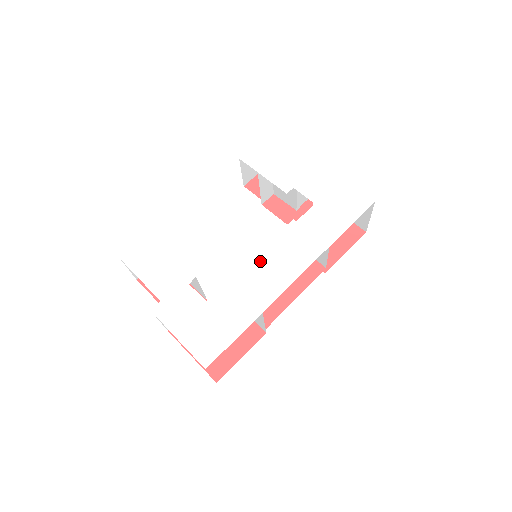
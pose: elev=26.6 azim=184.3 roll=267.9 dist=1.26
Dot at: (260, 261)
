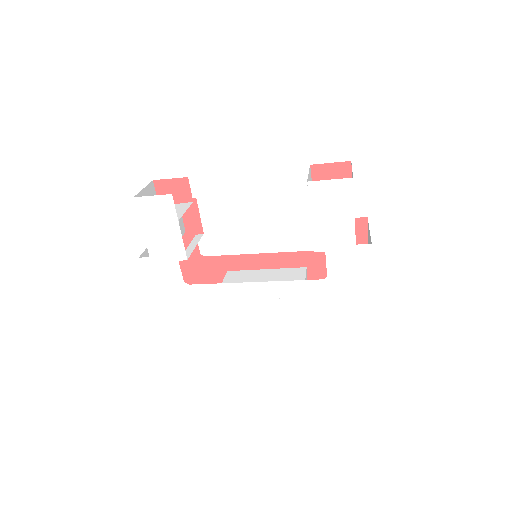
Dot at: (244, 286)
